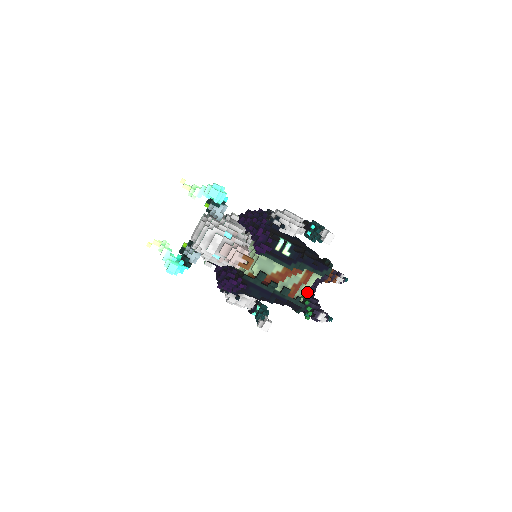
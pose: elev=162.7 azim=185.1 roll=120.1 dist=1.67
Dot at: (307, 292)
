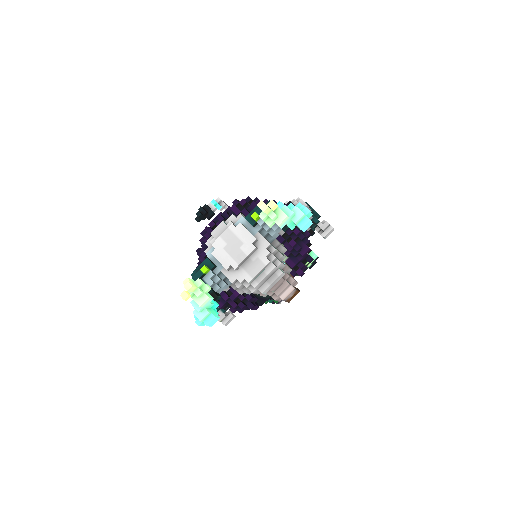
Dot at: occluded
